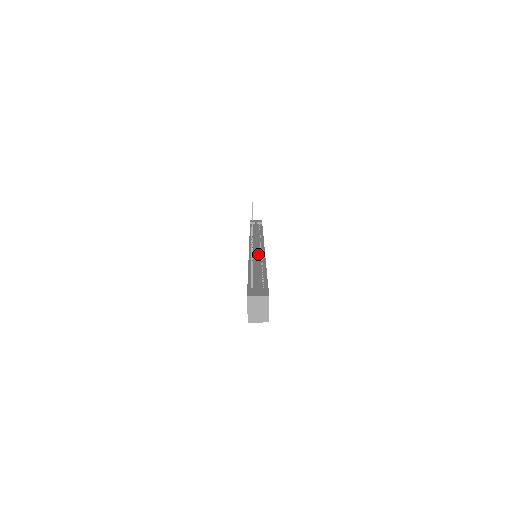
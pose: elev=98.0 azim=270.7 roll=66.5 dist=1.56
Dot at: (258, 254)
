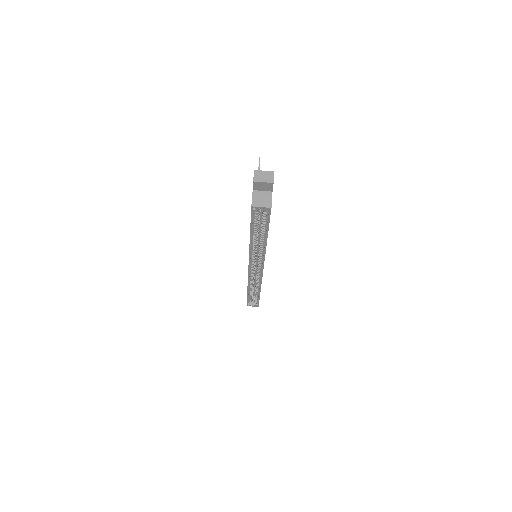
Dot at: occluded
